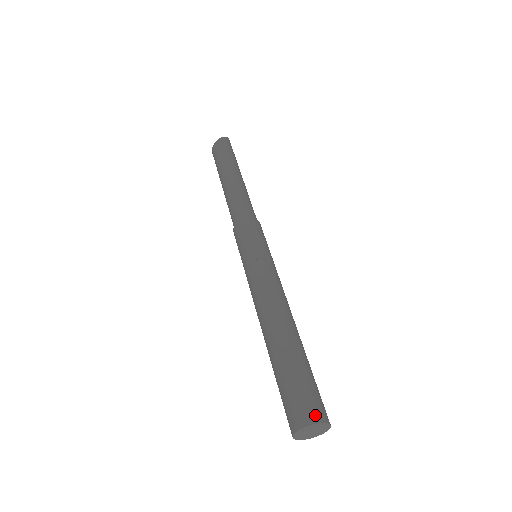
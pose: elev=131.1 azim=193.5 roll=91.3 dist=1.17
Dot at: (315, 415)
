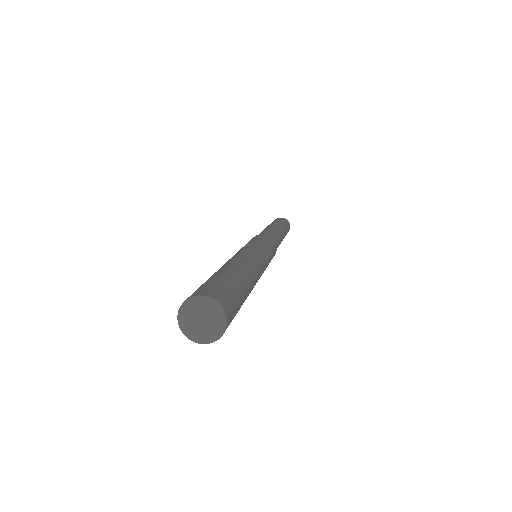
Dot at: (201, 292)
